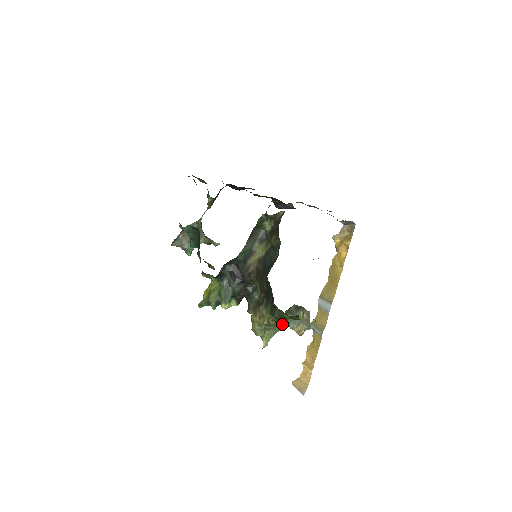
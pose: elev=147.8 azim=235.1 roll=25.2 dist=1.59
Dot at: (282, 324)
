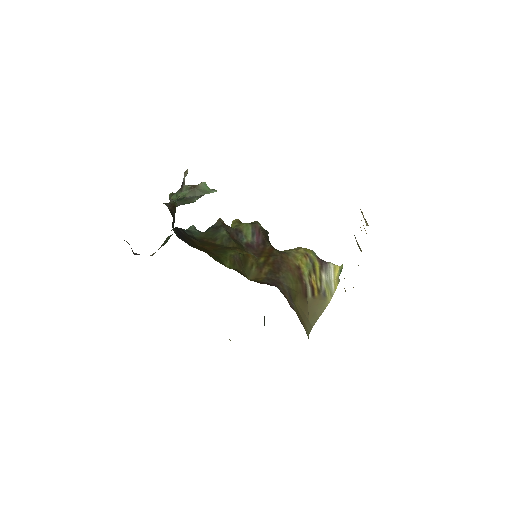
Dot at: occluded
